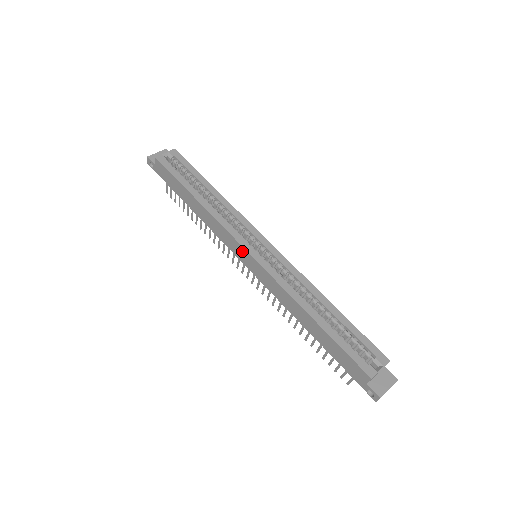
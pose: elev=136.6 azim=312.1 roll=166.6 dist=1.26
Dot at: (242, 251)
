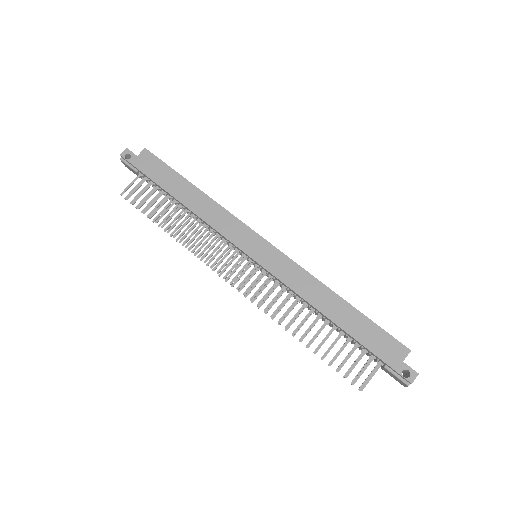
Dot at: (254, 239)
